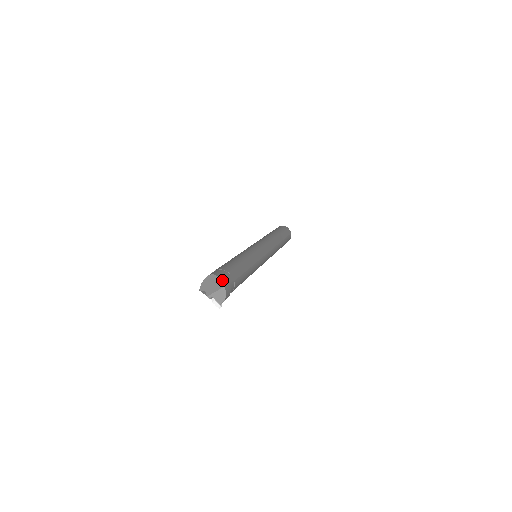
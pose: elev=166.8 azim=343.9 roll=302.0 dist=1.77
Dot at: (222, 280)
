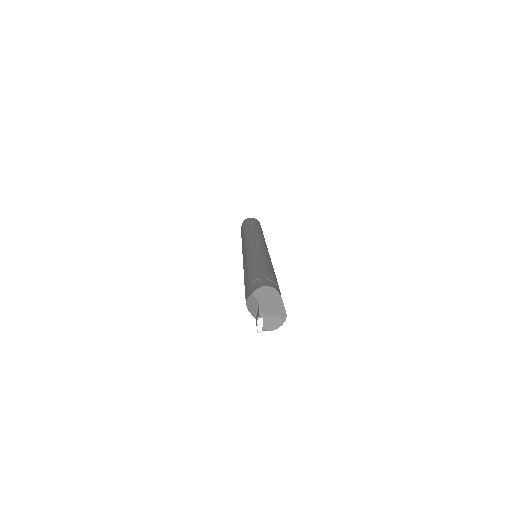
Dot at: occluded
